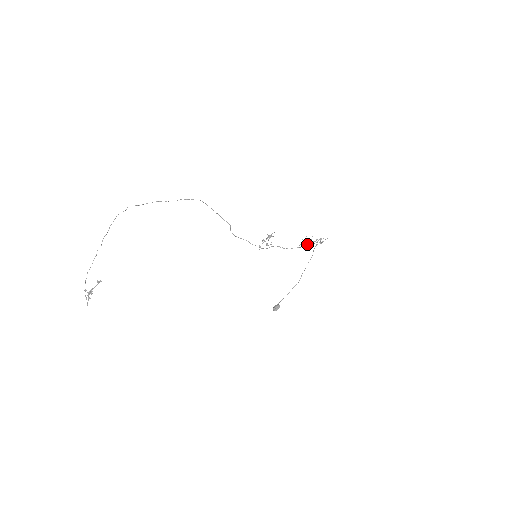
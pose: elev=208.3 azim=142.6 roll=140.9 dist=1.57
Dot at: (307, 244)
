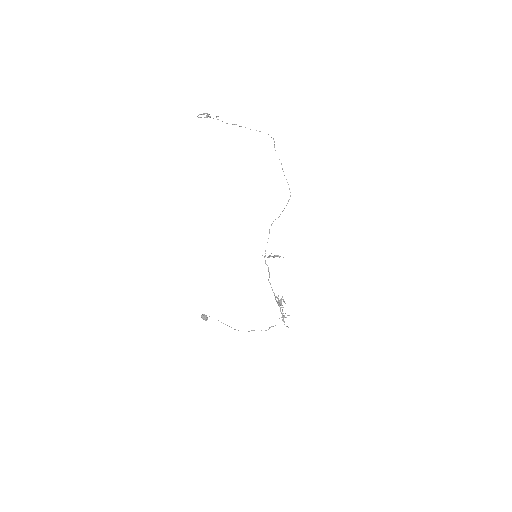
Dot at: occluded
